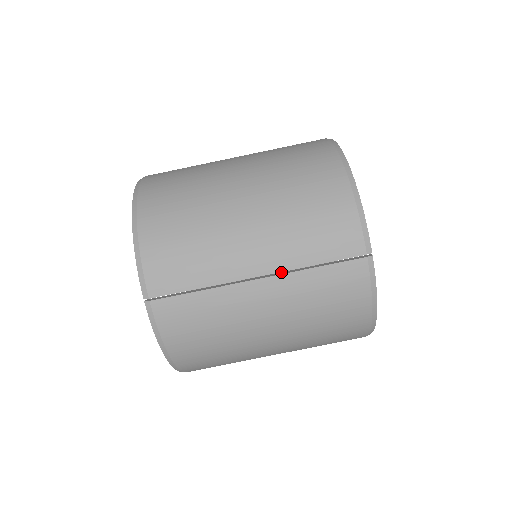
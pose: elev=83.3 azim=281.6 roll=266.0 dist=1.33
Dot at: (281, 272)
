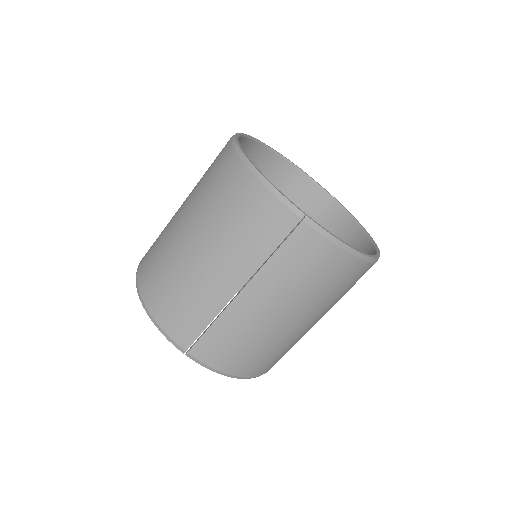
Dot at: (254, 274)
